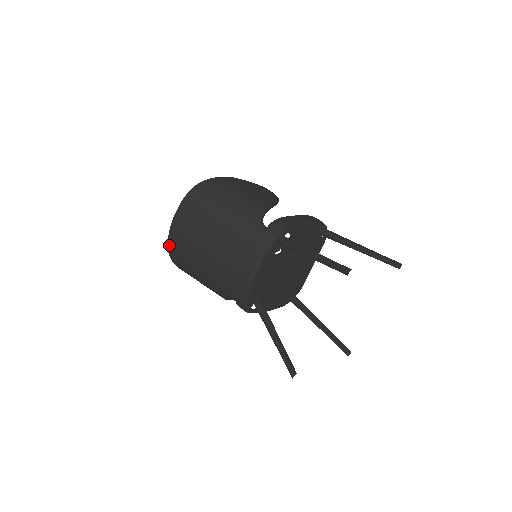
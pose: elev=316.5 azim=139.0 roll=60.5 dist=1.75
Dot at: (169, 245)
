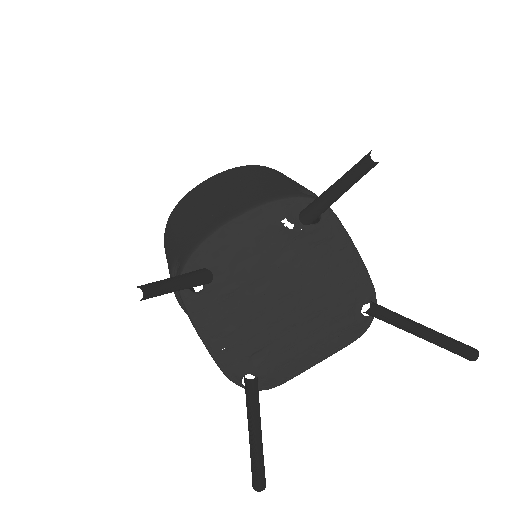
Dot at: (181, 200)
